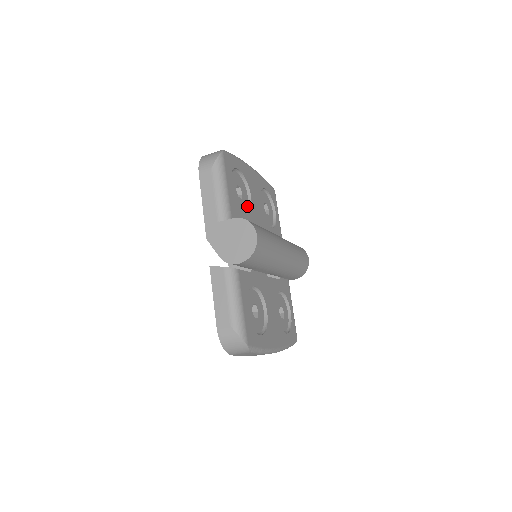
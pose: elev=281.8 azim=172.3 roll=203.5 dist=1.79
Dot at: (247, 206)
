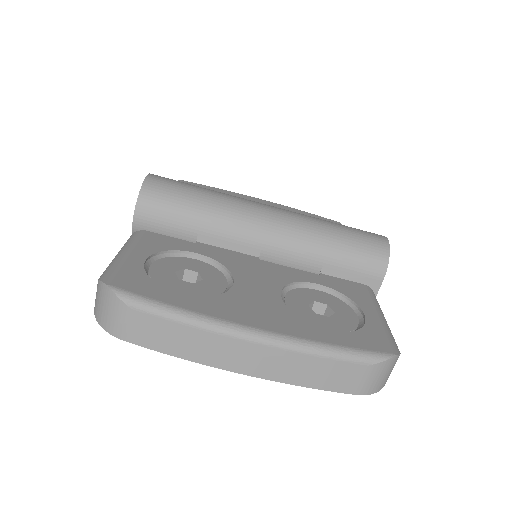
Dot at: occluded
